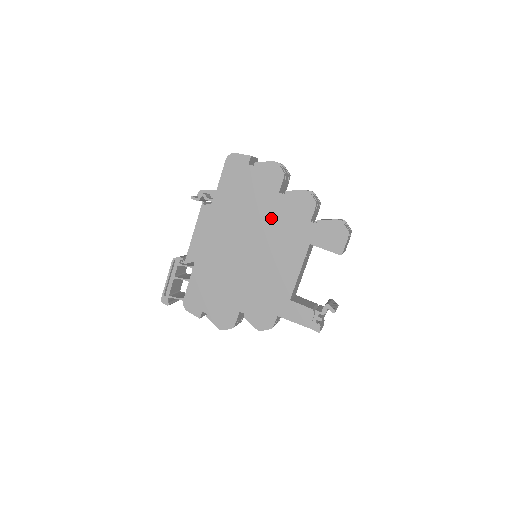
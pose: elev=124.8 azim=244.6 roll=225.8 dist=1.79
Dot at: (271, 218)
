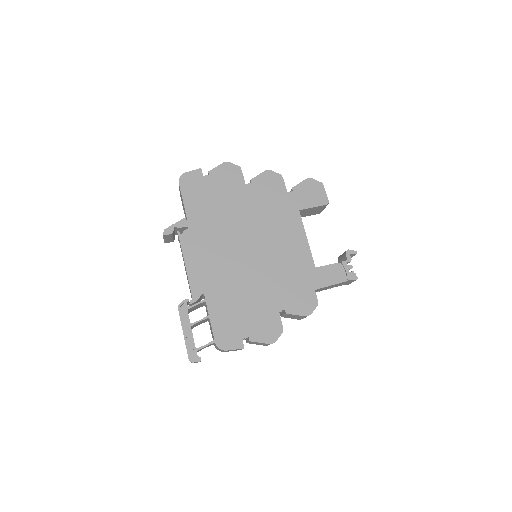
Dot at: (252, 208)
